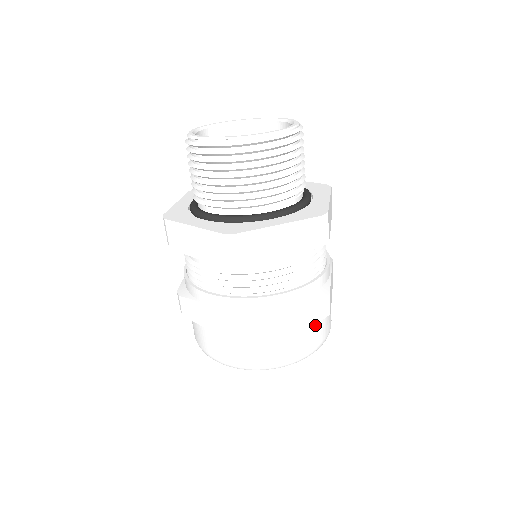
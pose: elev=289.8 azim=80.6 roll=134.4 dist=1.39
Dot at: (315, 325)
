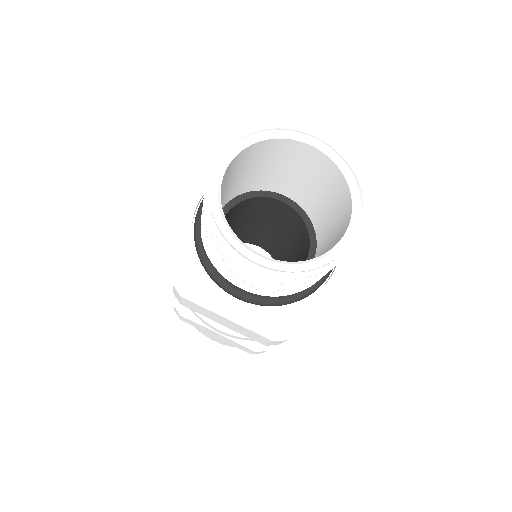
Dot at: occluded
